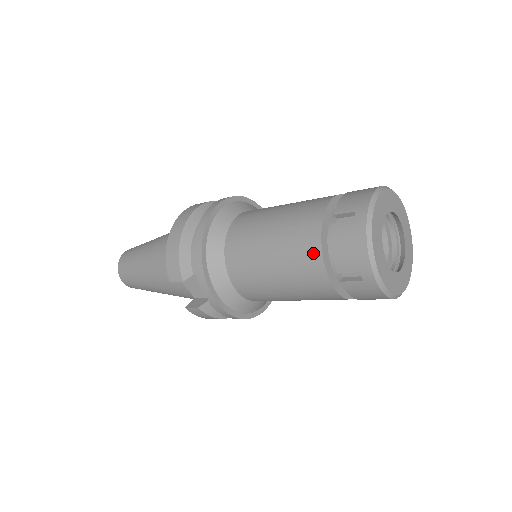
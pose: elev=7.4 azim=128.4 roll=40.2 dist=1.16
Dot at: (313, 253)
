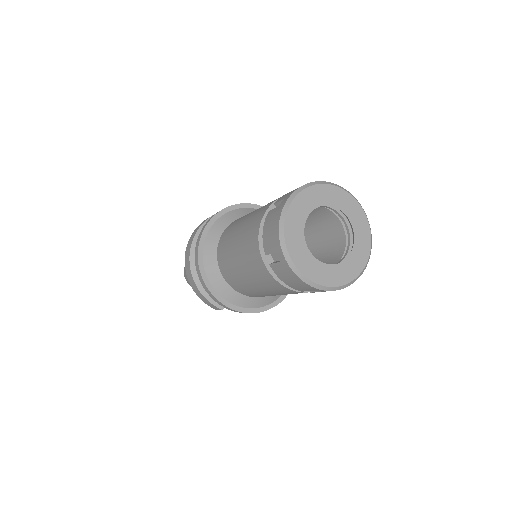
Dot at: (275, 284)
